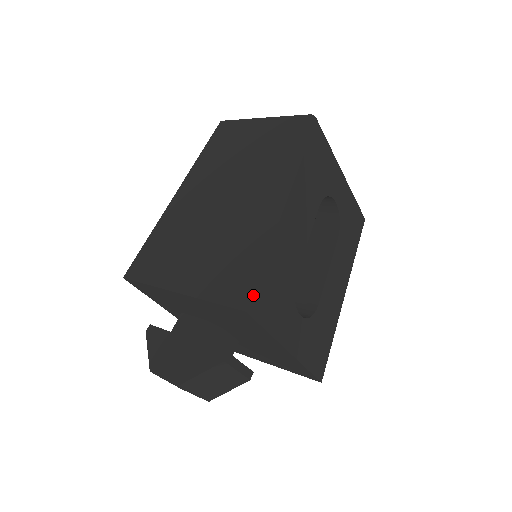
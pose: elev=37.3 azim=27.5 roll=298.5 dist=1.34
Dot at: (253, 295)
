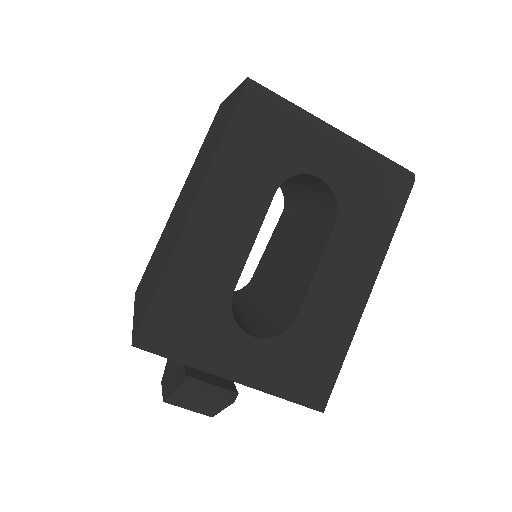
Dot at: (143, 326)
